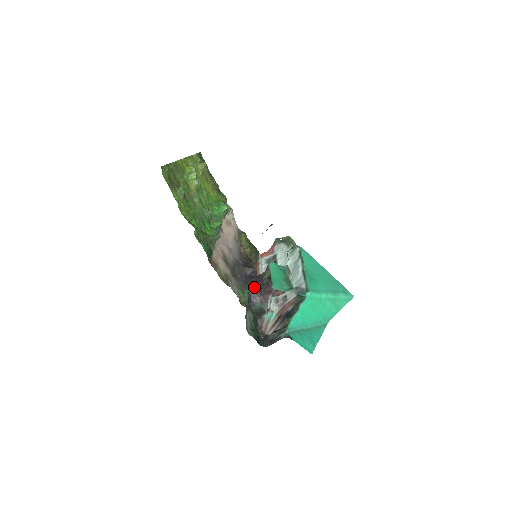
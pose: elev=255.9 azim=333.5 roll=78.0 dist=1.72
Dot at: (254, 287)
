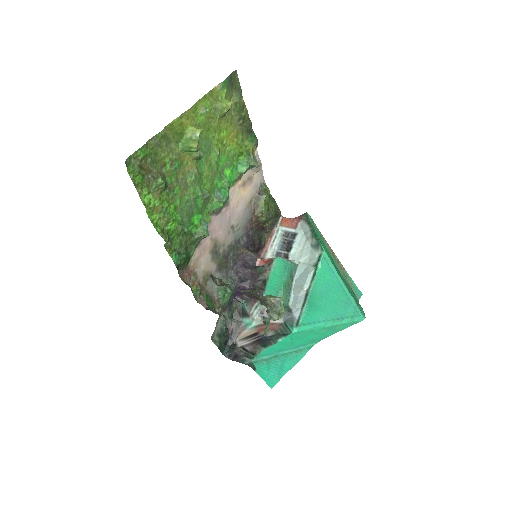
Dot at: (243, 285)
